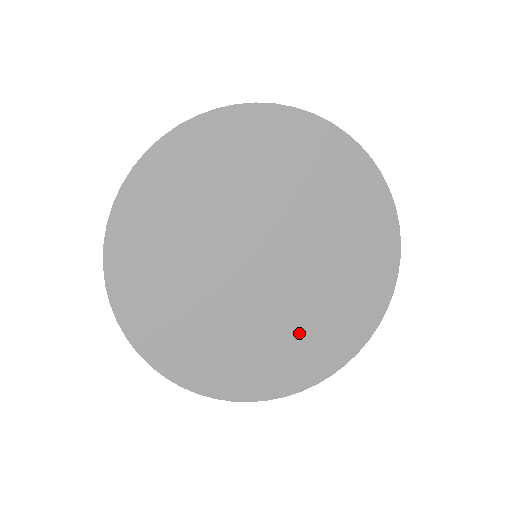
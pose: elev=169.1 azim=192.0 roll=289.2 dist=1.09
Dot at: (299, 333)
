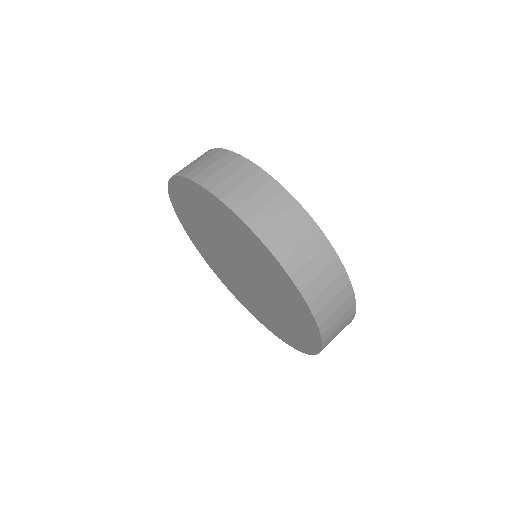
Dot at: (283, 319)
